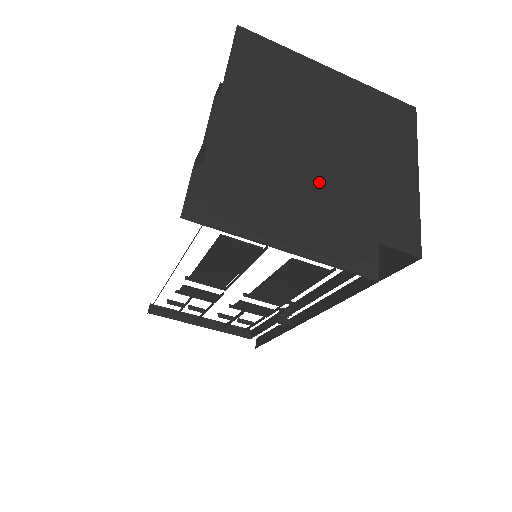
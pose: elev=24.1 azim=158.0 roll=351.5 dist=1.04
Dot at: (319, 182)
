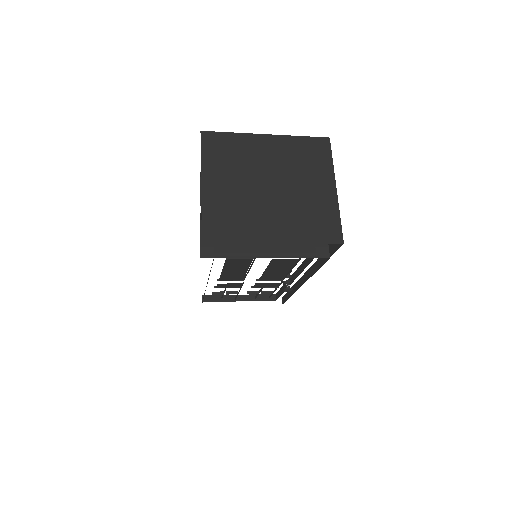
Dot at: (271, 218)
